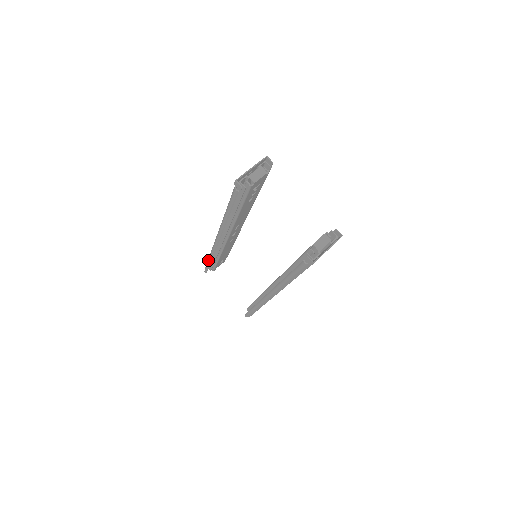
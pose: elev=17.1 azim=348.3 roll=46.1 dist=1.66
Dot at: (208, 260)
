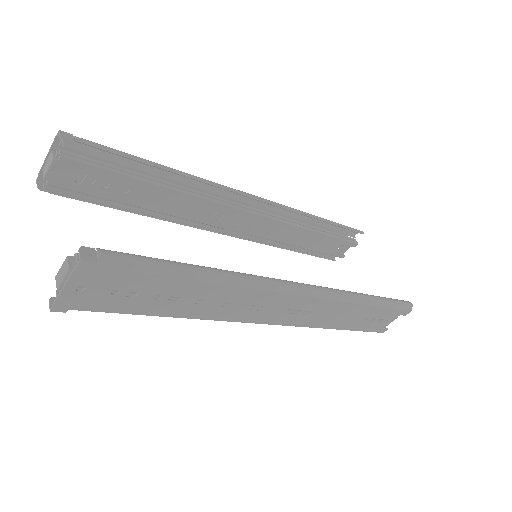
Dot at: occluded
